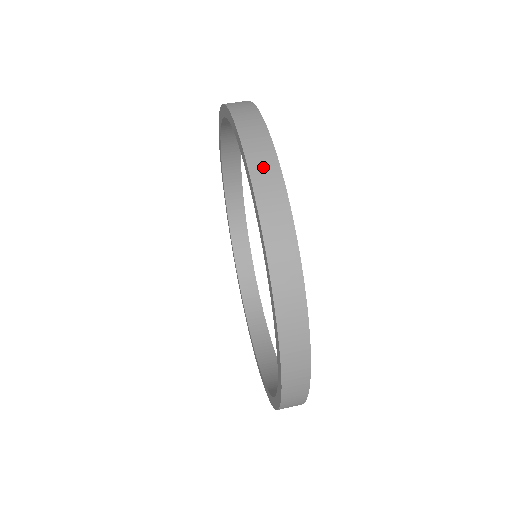
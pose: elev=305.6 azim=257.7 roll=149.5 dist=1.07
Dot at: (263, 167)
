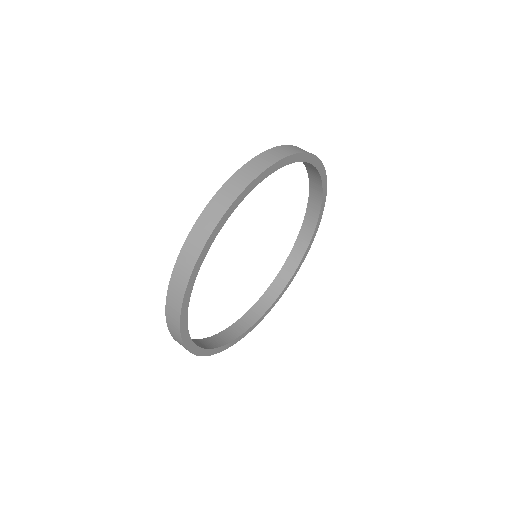
Dot at: occluded
